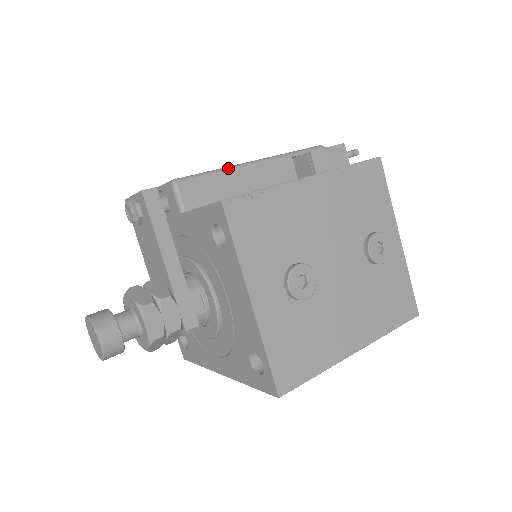
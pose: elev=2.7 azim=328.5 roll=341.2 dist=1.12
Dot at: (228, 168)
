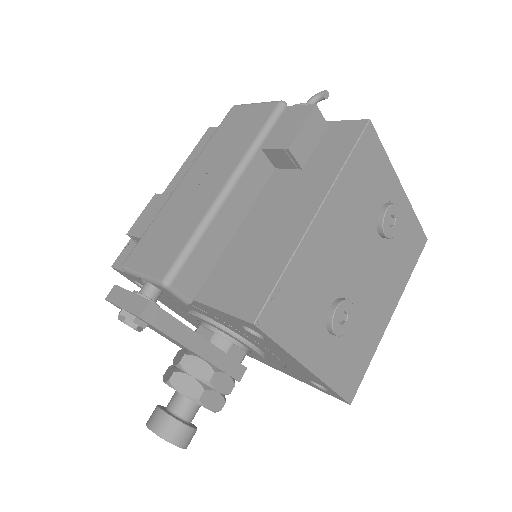
Dot at: (206, 220)
